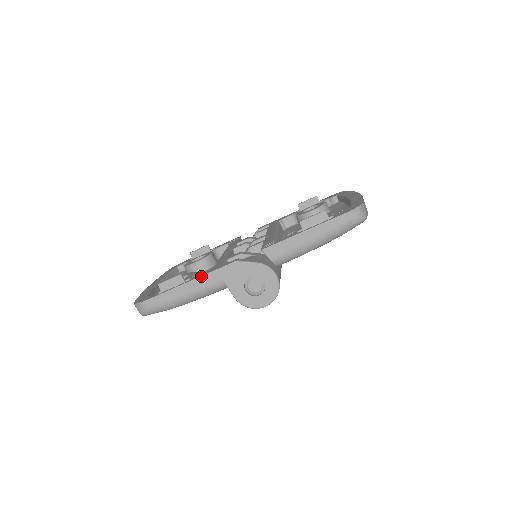
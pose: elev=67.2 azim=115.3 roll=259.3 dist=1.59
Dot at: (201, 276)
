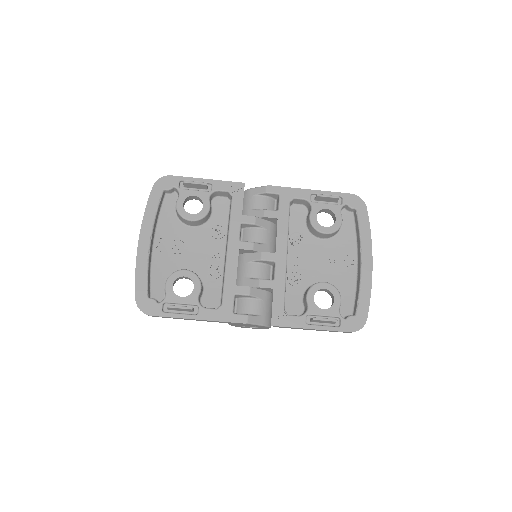
Dot at: occluded
